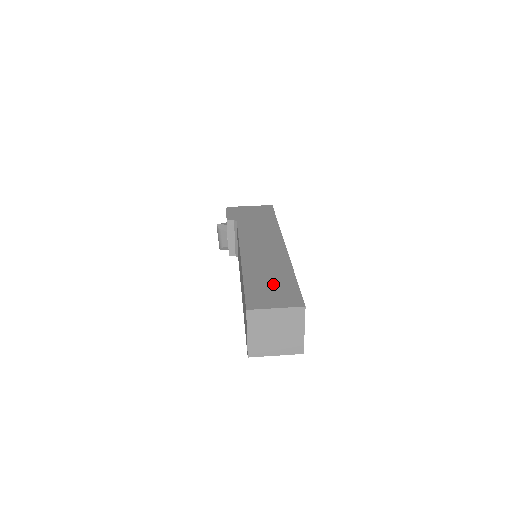
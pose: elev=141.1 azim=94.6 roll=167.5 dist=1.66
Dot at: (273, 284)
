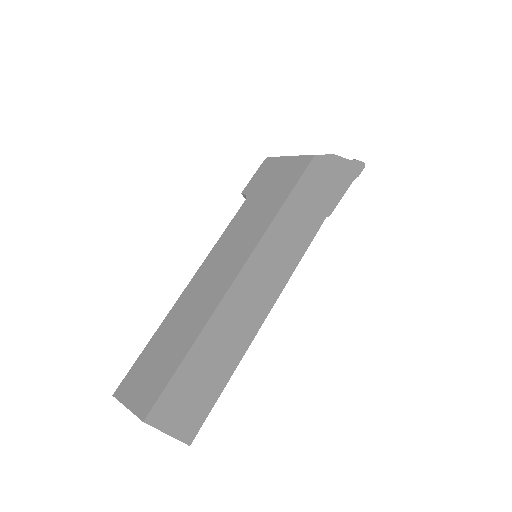
Dot at: (159, 361)
